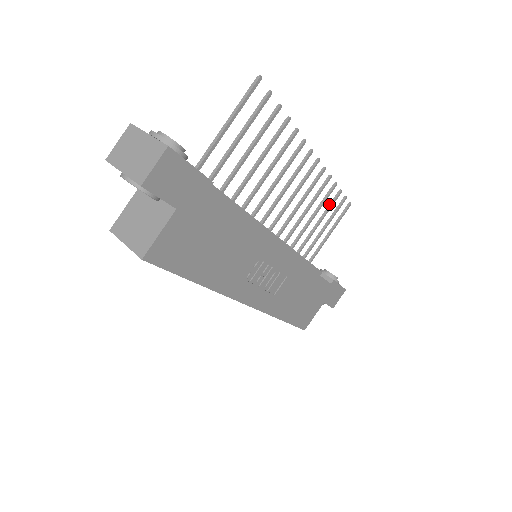
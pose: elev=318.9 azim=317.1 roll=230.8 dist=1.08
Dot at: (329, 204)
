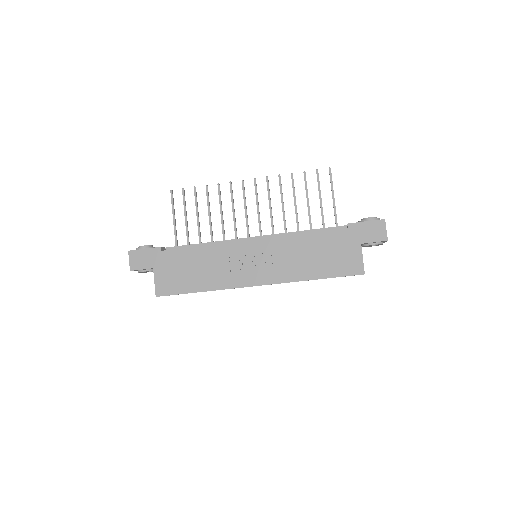
Dot at: (305, 186)
